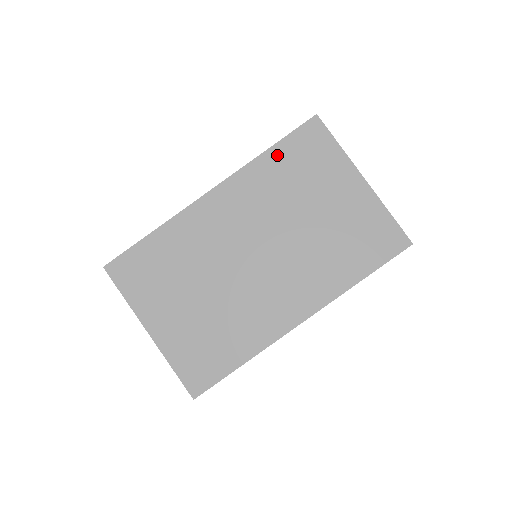
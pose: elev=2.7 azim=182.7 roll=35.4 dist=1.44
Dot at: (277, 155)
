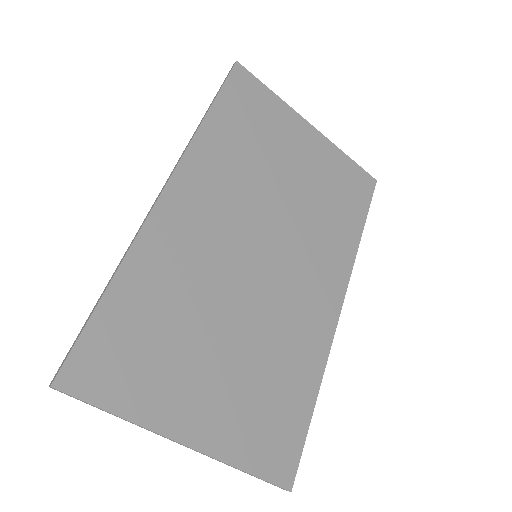
Dot at: (221, 118)
